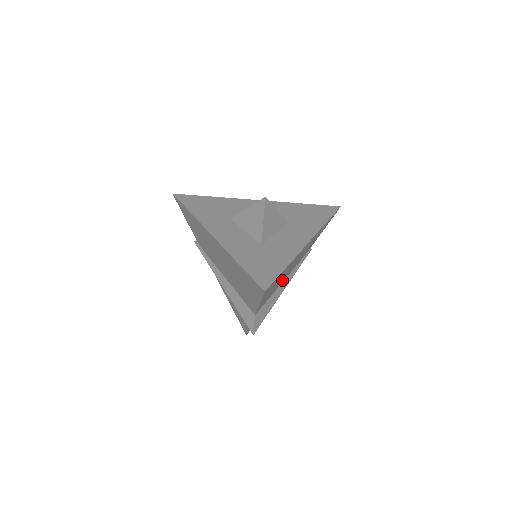
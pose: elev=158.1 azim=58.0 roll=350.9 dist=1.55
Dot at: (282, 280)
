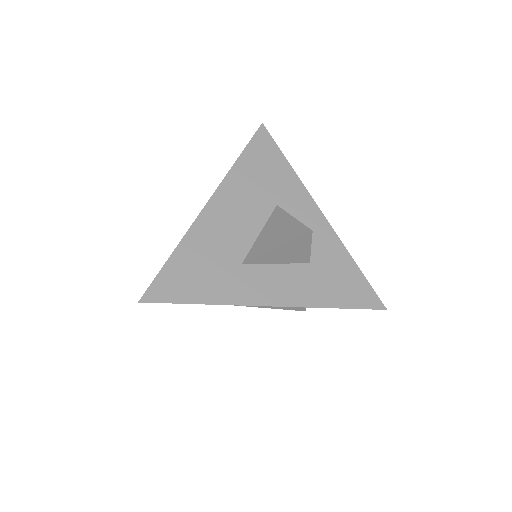
Dot at: occluded
